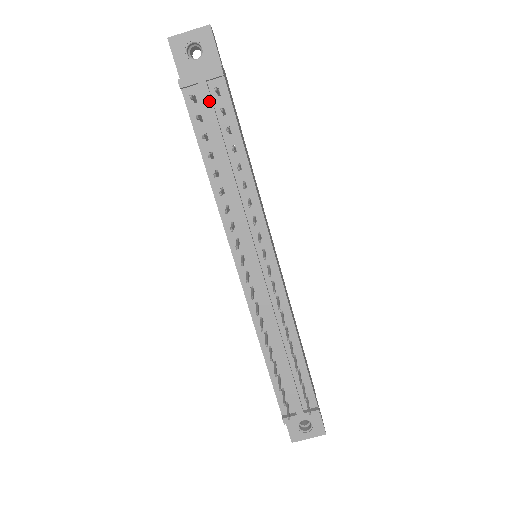
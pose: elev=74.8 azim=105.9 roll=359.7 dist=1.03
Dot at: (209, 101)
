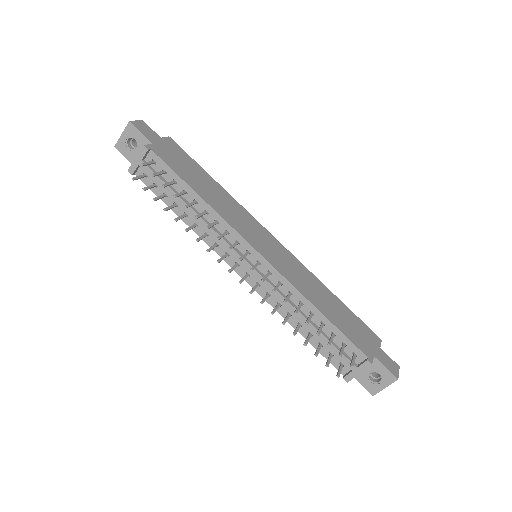
Dot at: (151, 172)
